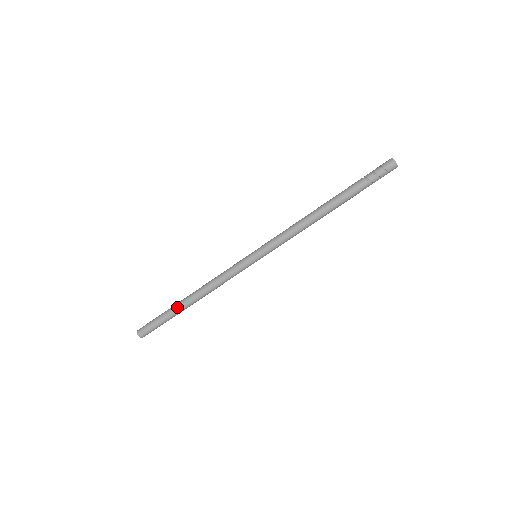
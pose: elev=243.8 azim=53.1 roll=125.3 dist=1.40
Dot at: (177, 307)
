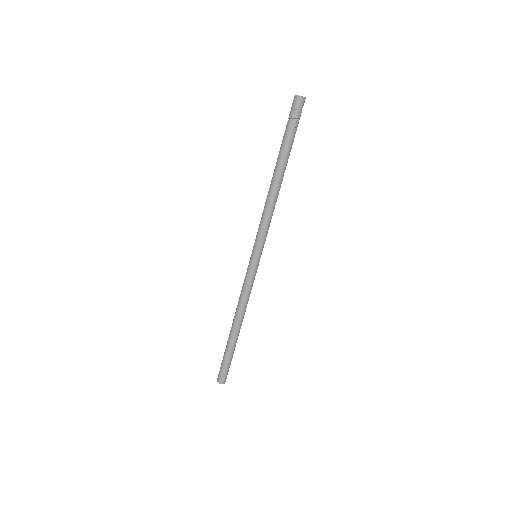
Dot at: (232, 341)
